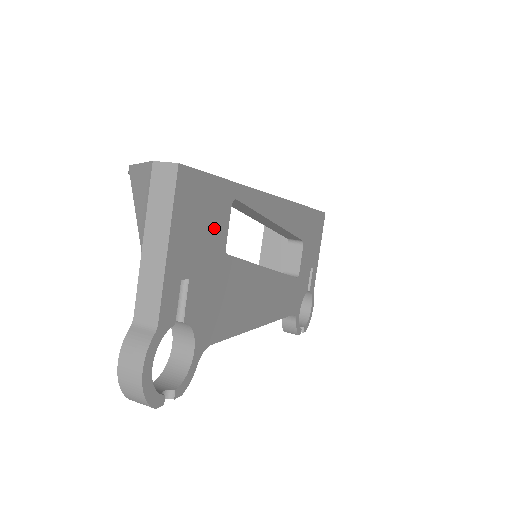
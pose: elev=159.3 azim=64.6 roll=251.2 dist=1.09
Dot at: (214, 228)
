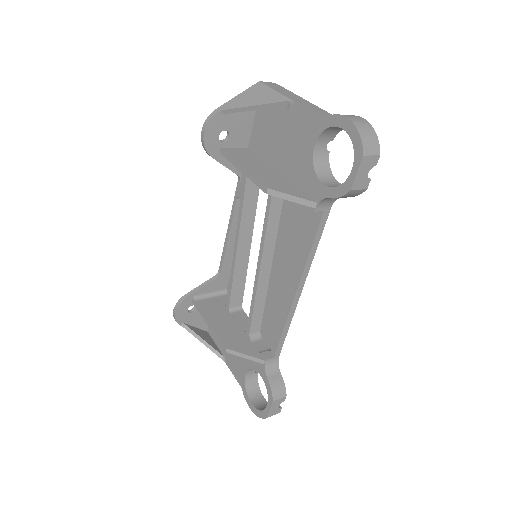
Dot at: occluded
